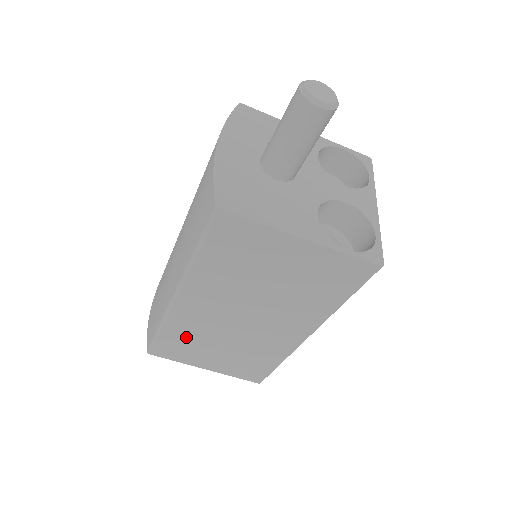
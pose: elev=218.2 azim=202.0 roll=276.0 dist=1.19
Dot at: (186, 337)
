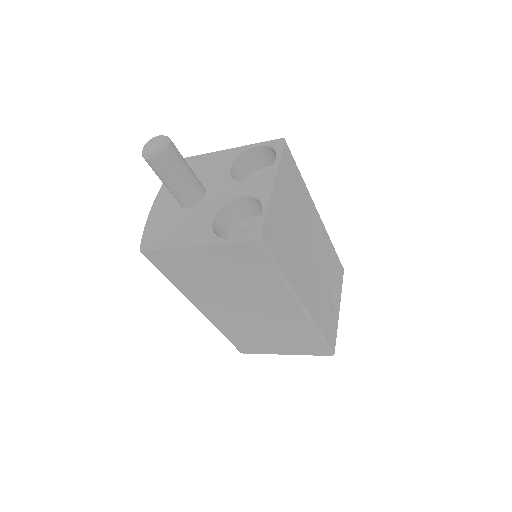
Dot at: (241, 335)
